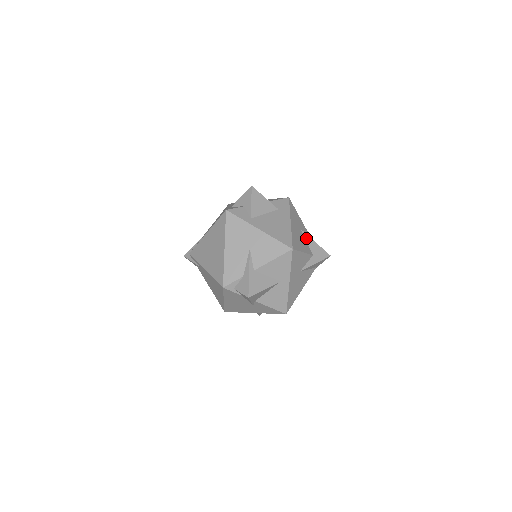
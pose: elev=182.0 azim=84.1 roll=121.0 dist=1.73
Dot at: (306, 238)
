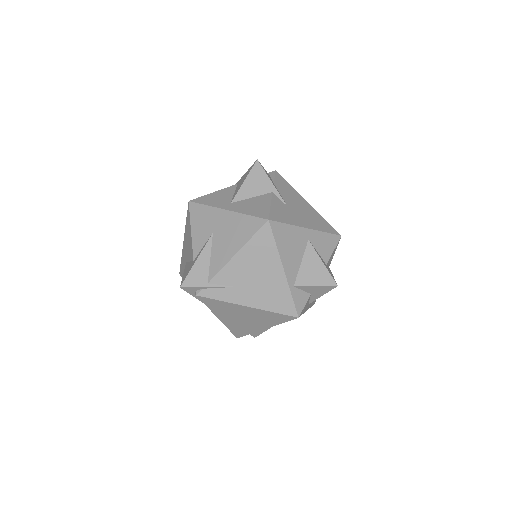
Dot at: occluded
